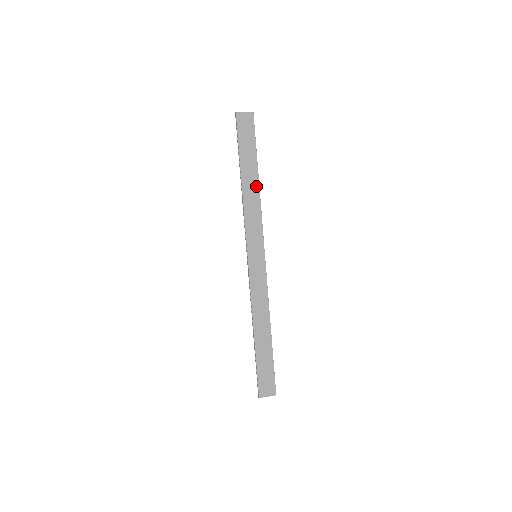
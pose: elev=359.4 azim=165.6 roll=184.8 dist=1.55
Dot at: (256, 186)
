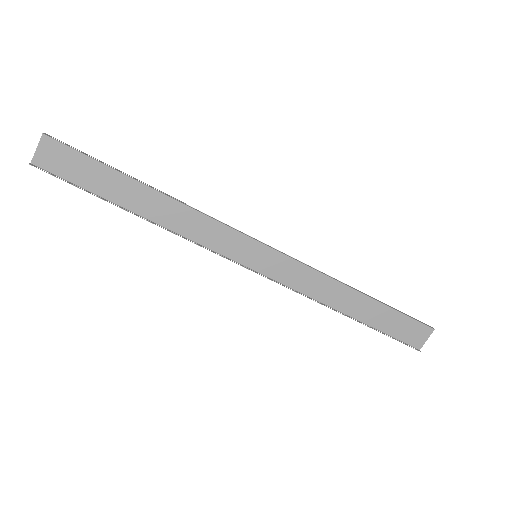
Dot at: (160, 198)
